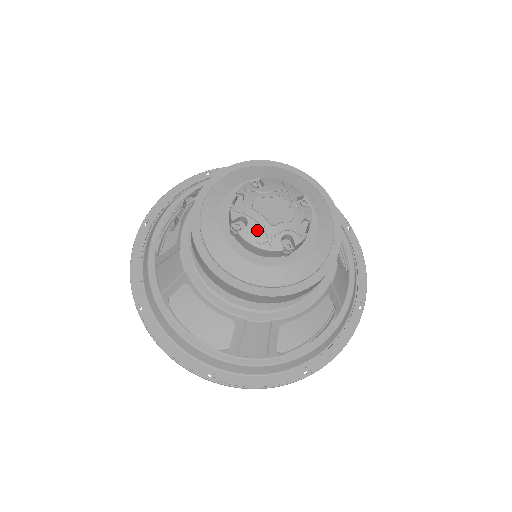
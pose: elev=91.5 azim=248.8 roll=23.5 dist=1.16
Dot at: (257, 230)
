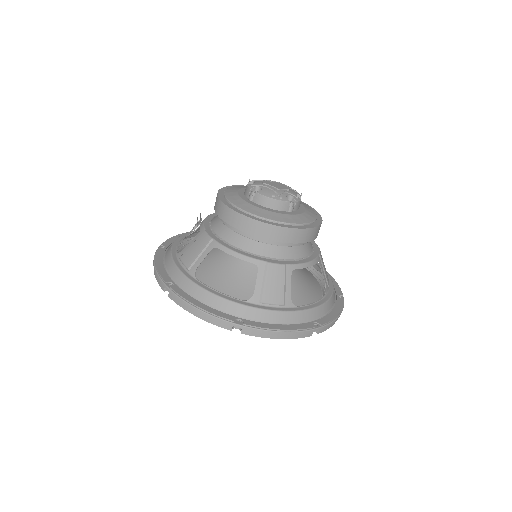
Dot at: (269, 191)
